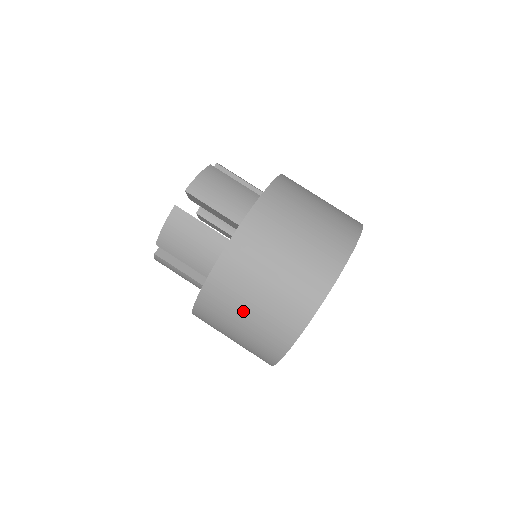
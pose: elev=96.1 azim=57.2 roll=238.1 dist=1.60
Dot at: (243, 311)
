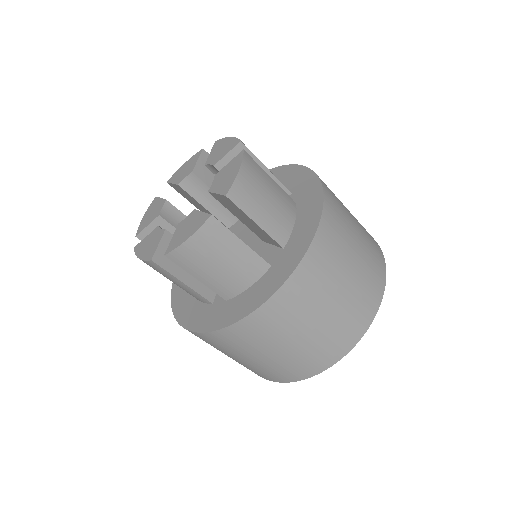
Dot at: (274, 348)
